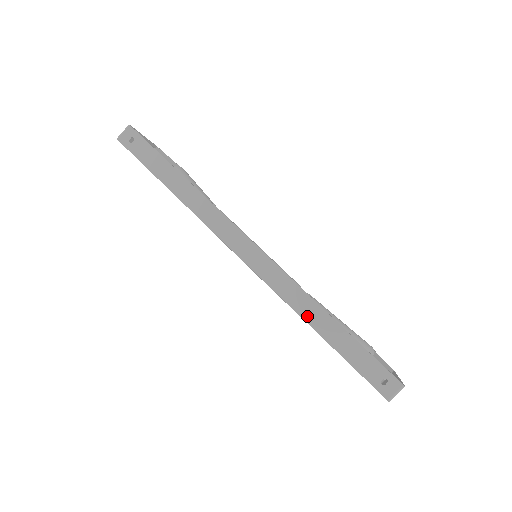
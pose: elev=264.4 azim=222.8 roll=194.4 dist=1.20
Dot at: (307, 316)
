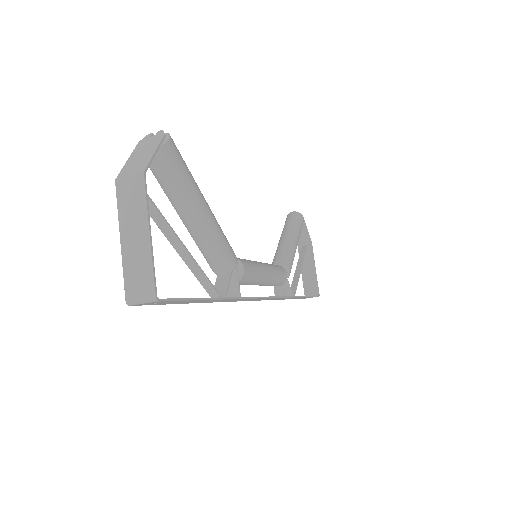
Dot at: occluded
